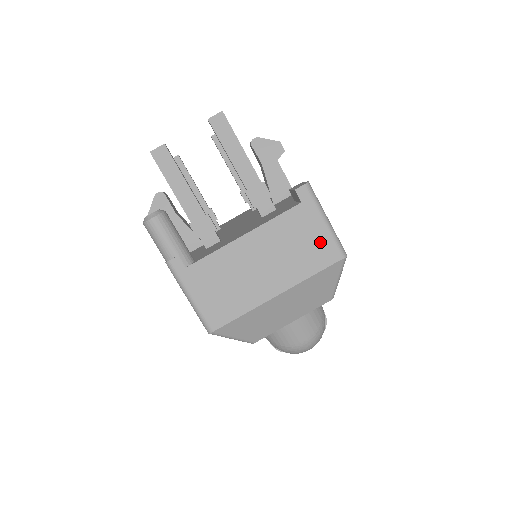
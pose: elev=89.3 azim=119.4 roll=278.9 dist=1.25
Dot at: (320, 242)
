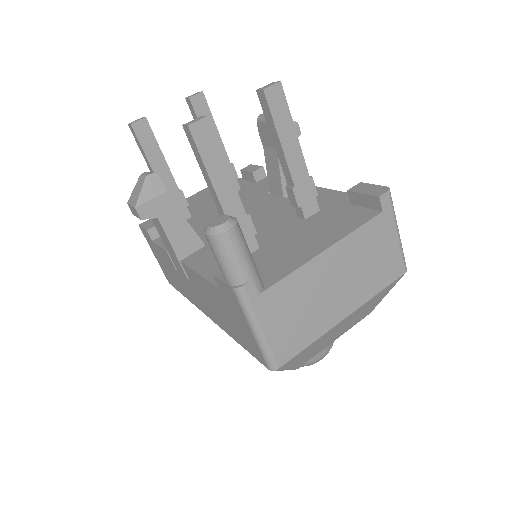
Dot at: (391, 256)
